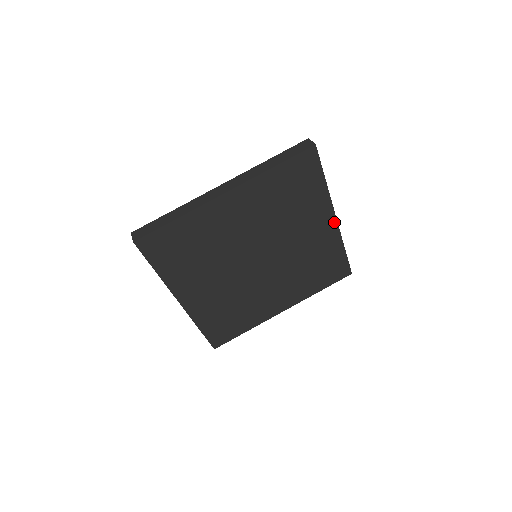
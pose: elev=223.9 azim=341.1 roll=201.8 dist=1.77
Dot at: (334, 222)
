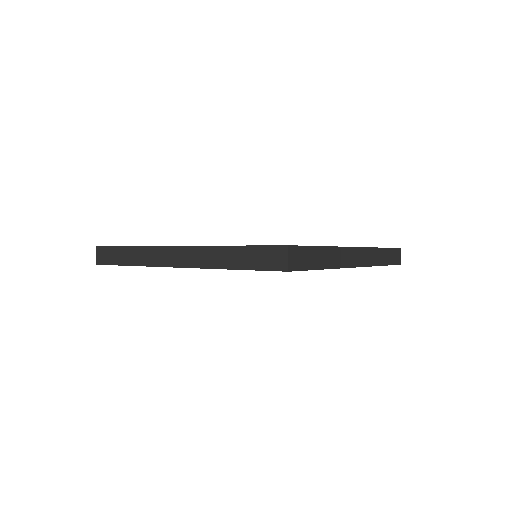
Dot at: occluded
